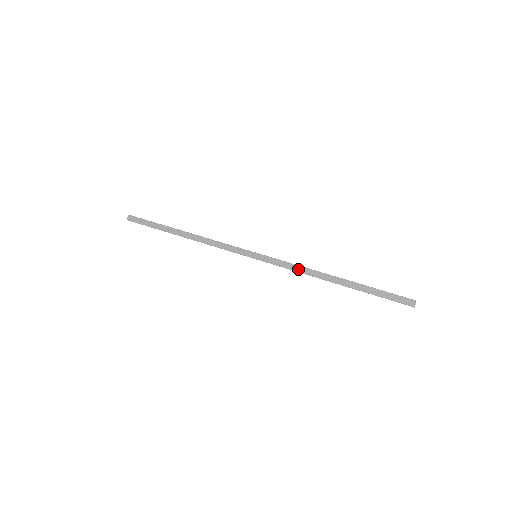
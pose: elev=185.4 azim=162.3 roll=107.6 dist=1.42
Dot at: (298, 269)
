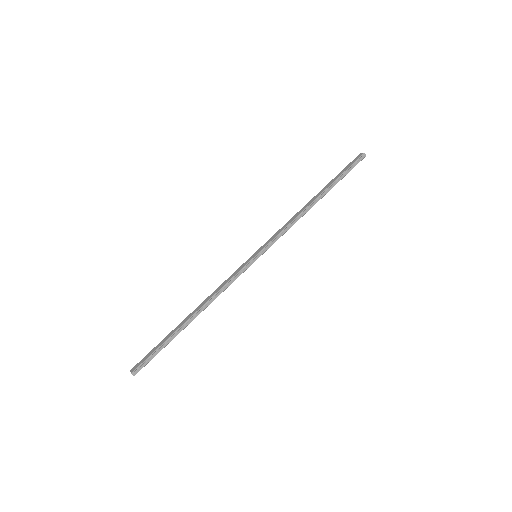
Dot at: (288, 223)
